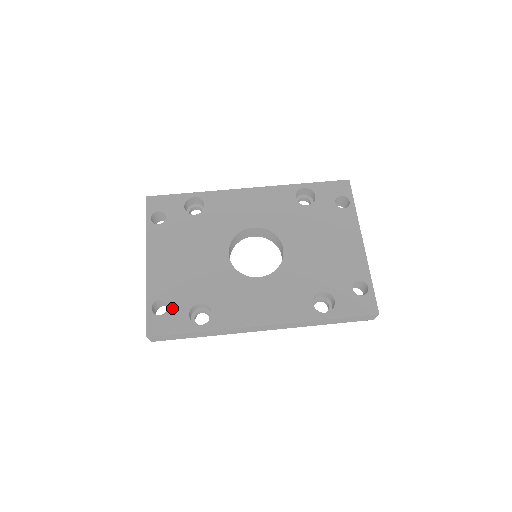
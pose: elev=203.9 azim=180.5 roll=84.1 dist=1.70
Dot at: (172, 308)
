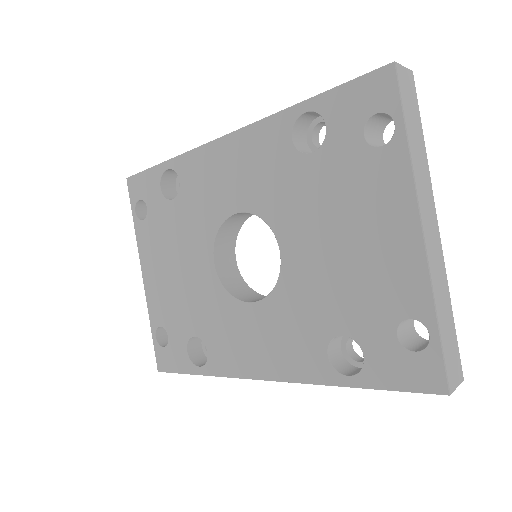
Dot at: (171, 340)
